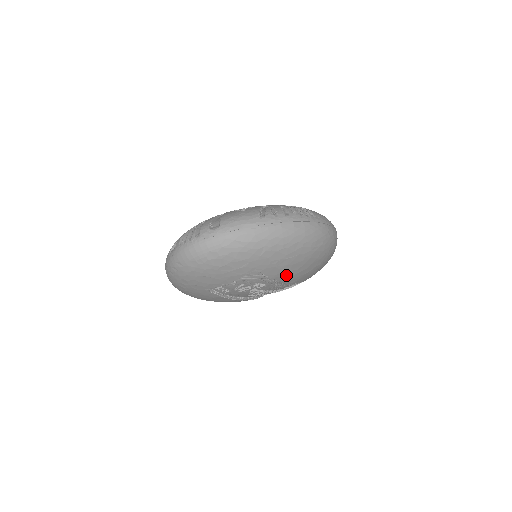
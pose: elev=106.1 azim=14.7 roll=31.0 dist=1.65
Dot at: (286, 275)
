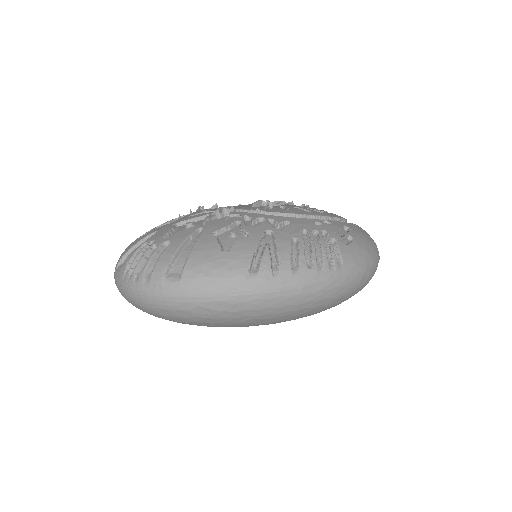
Dot at: occluded
